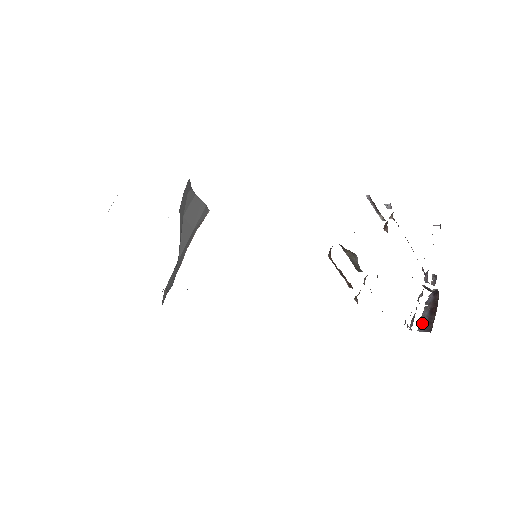
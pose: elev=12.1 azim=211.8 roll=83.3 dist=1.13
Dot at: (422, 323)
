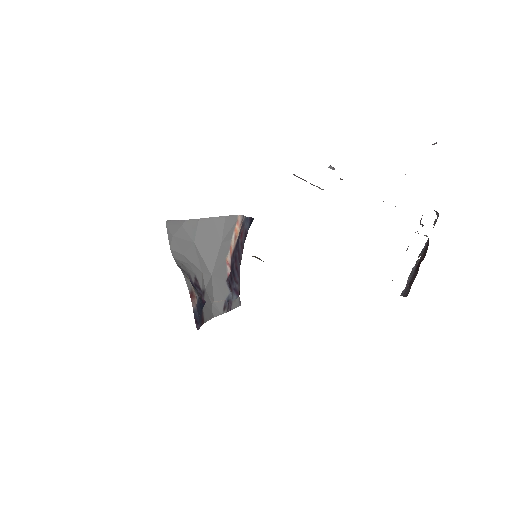
Dot at: (406, 284)
